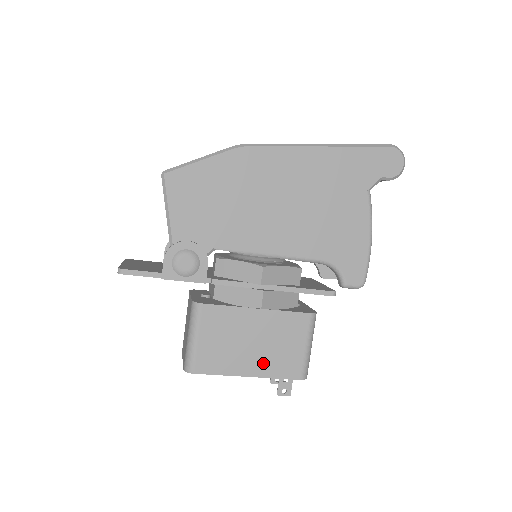
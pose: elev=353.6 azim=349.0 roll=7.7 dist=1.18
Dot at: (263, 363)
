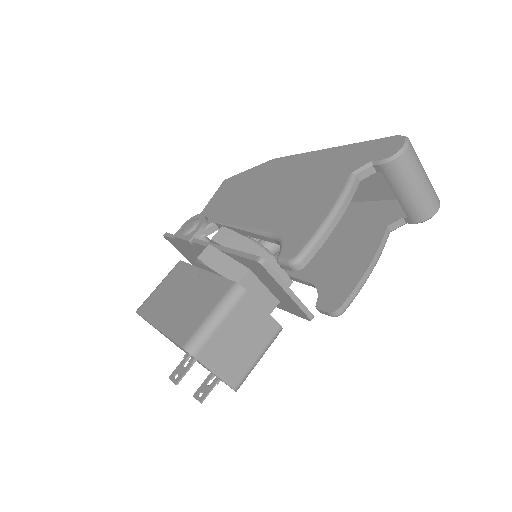
Dot at: (173, 319)
